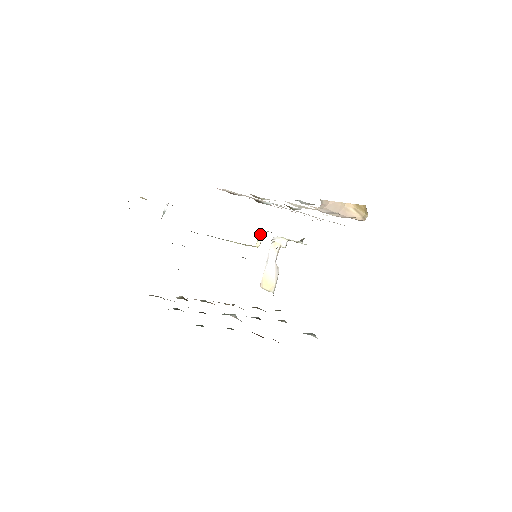
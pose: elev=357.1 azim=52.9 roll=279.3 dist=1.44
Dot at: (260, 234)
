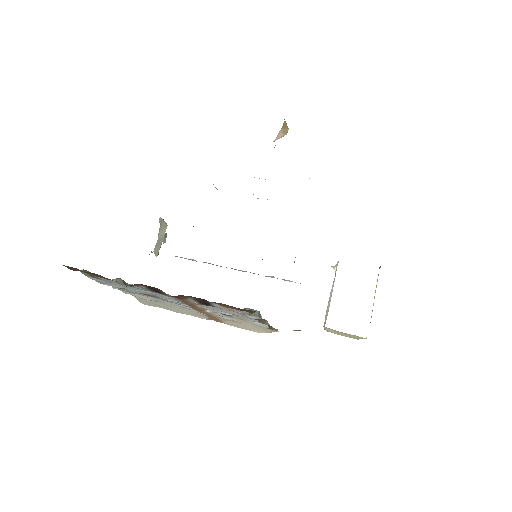
Dot at: occluded
